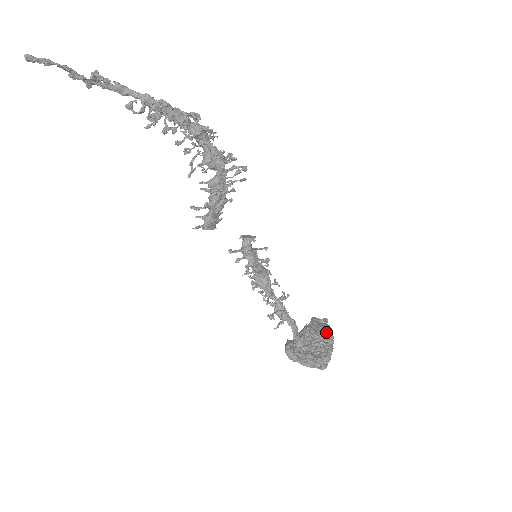
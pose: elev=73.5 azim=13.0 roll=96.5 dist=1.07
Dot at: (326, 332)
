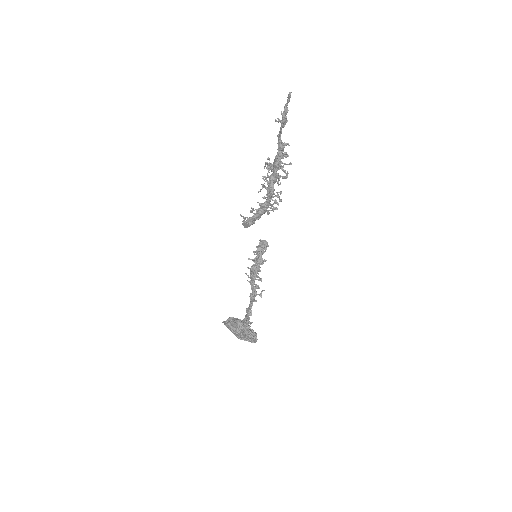
Dot at: occluded
